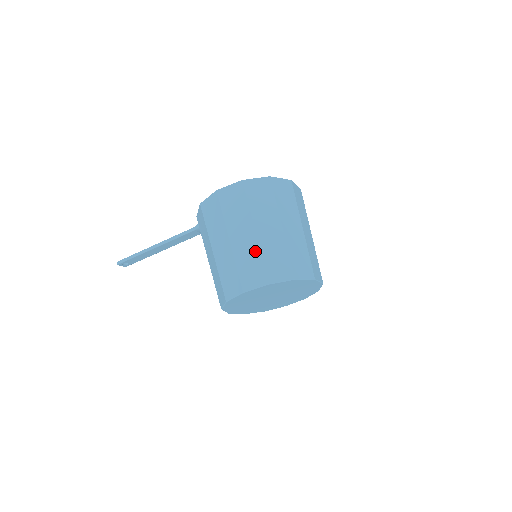
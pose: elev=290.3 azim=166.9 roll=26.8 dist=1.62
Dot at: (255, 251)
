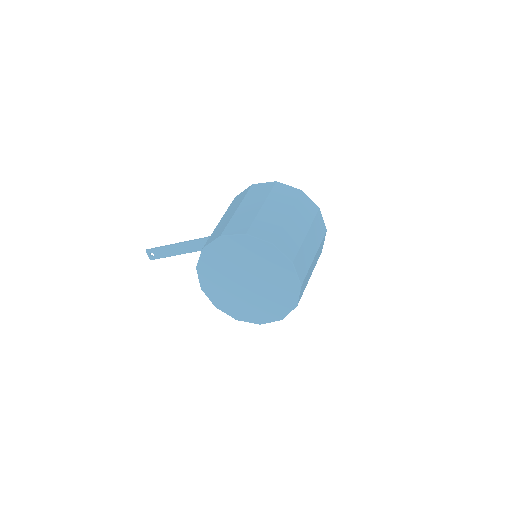
Dot at: (252, 215)
